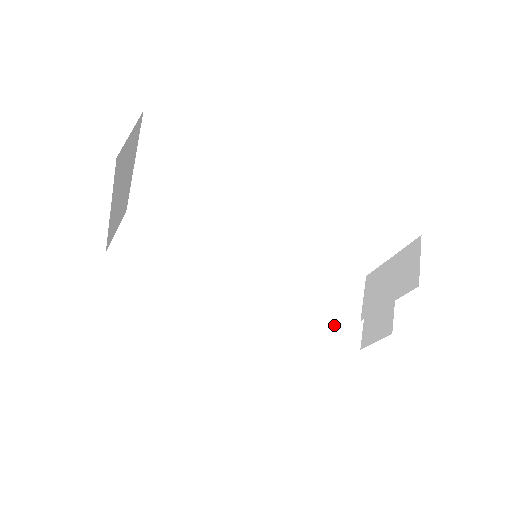
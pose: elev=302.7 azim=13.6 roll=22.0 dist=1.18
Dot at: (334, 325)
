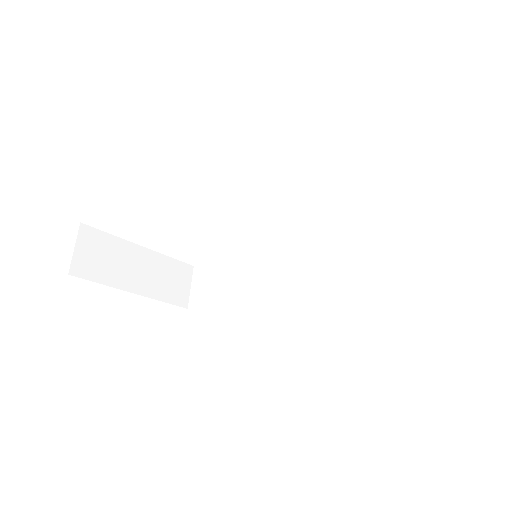
Dot at: (400, 273)
